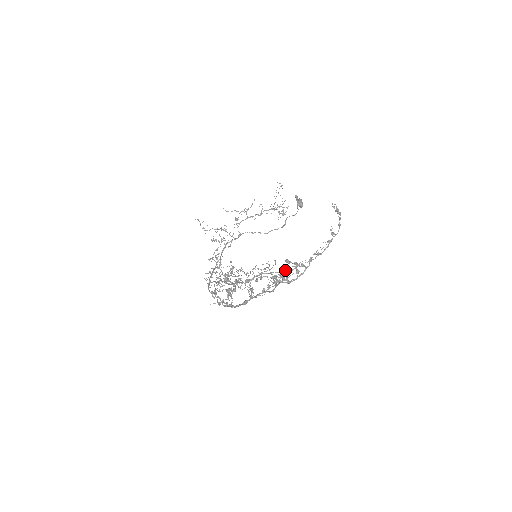
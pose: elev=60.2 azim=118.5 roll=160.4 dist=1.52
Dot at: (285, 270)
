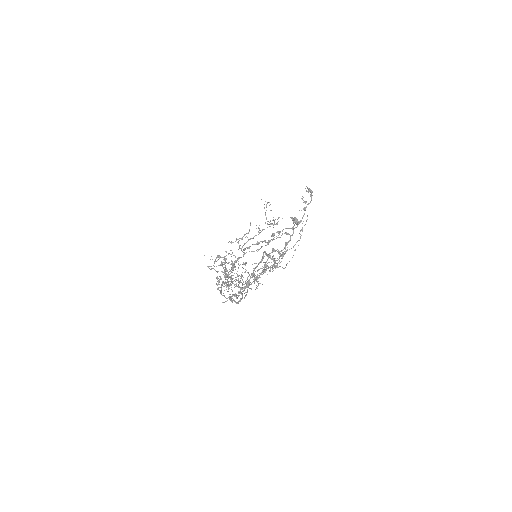
Dot at: occluded
